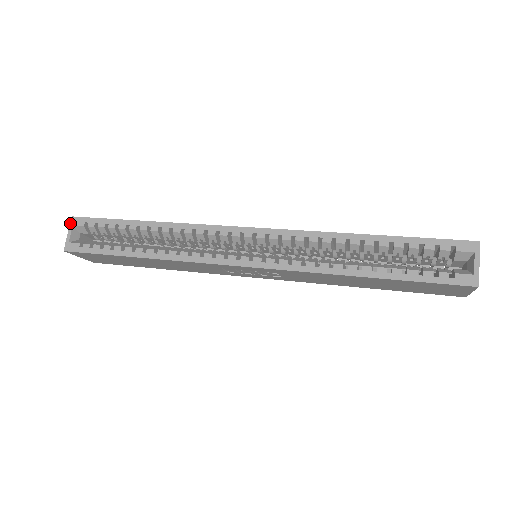
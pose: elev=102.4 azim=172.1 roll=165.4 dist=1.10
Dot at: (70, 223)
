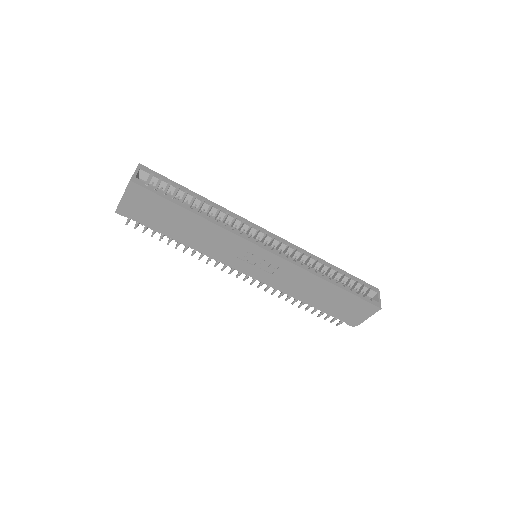
Dot at: (138, 166)
